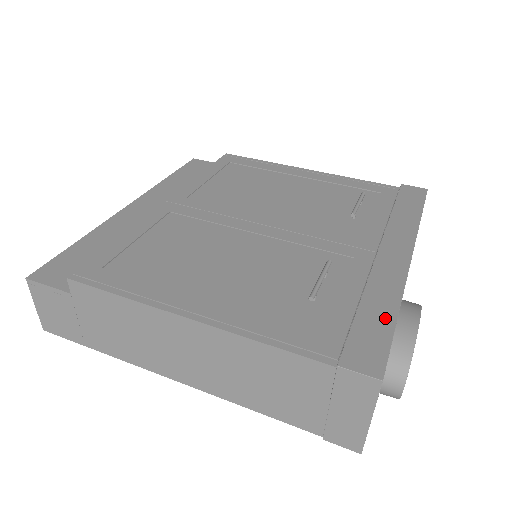
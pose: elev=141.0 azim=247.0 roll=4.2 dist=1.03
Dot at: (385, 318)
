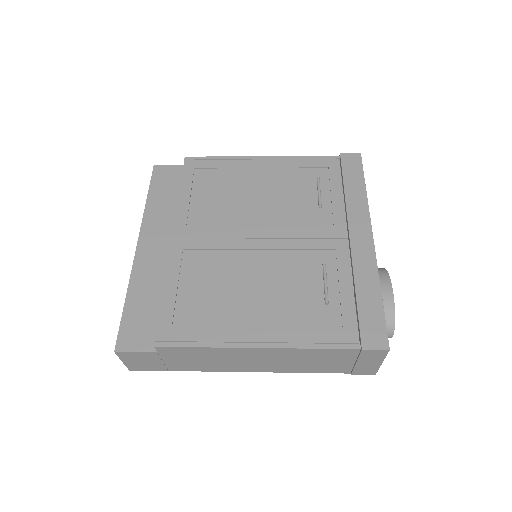
Dot at: (375, 301)
